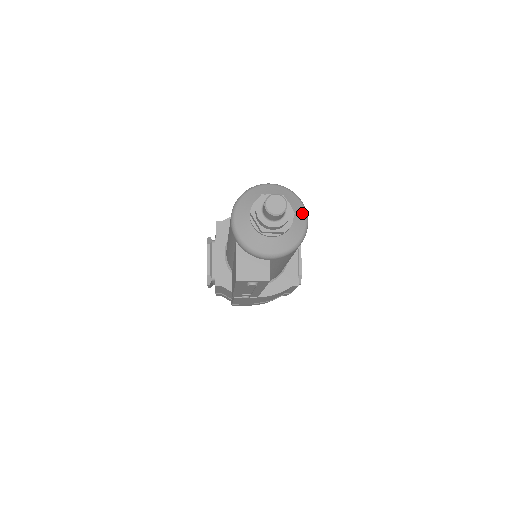
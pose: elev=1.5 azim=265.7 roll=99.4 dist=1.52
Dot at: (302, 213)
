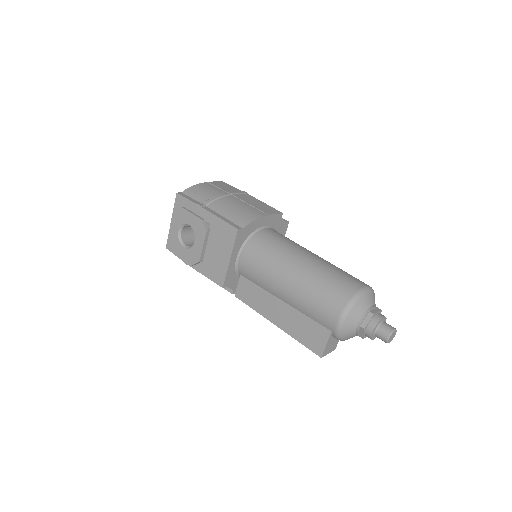
Dot at: occluded
